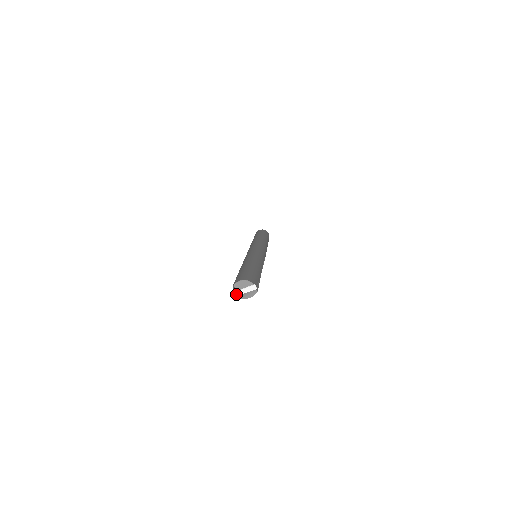
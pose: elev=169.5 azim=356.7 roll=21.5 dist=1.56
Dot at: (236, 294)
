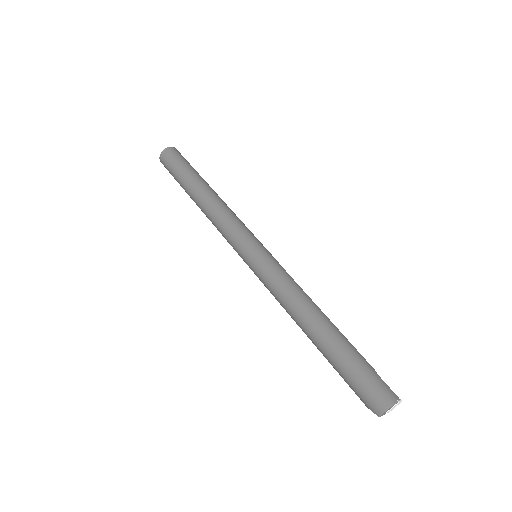
Dot at: occluded
